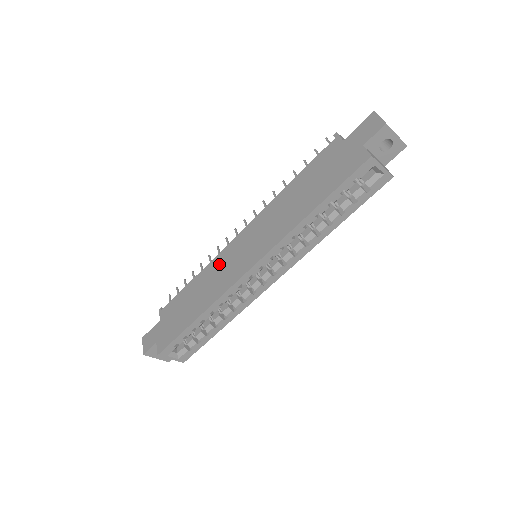
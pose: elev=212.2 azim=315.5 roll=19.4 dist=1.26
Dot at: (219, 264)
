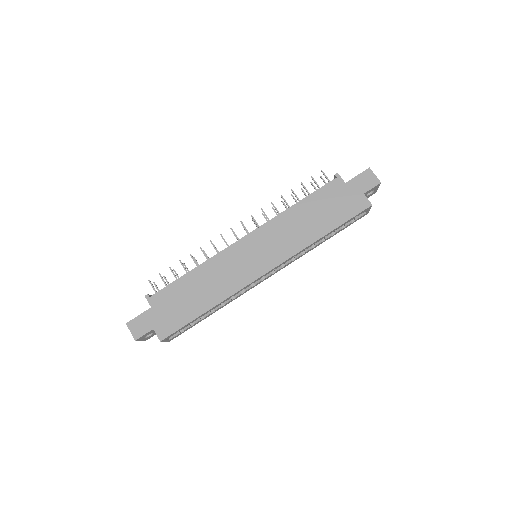
Dot at: (226, 262)
